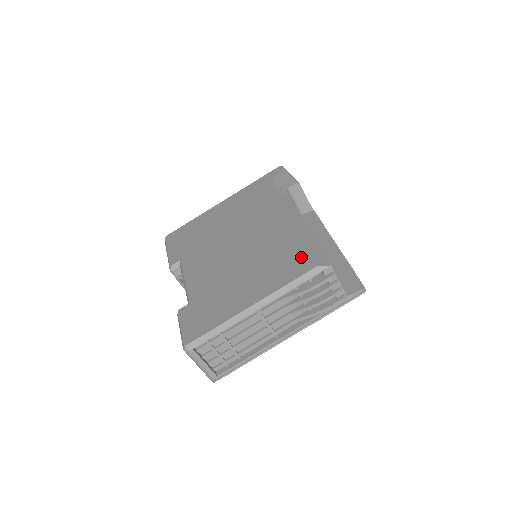
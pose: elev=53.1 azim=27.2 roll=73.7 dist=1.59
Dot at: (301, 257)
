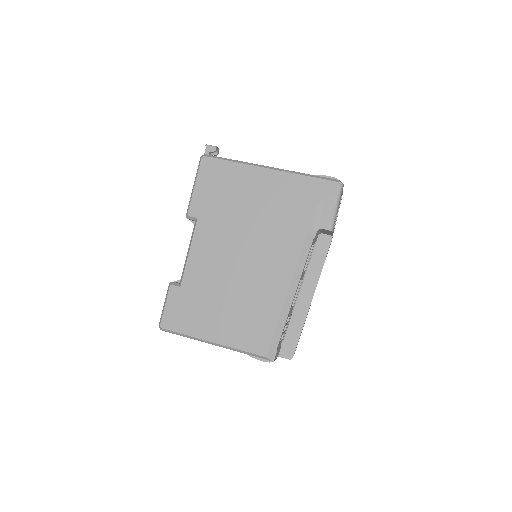
Dot at: (264, 336)
